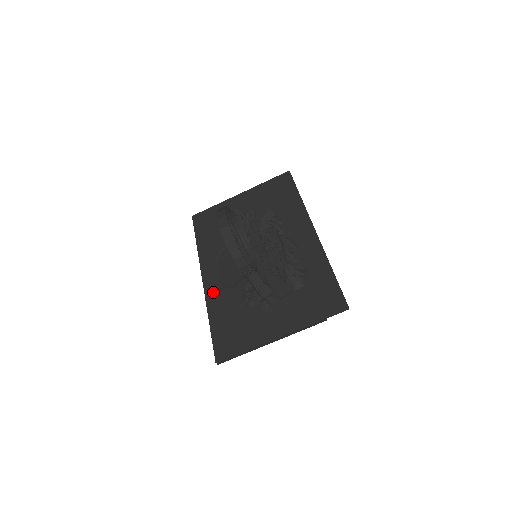
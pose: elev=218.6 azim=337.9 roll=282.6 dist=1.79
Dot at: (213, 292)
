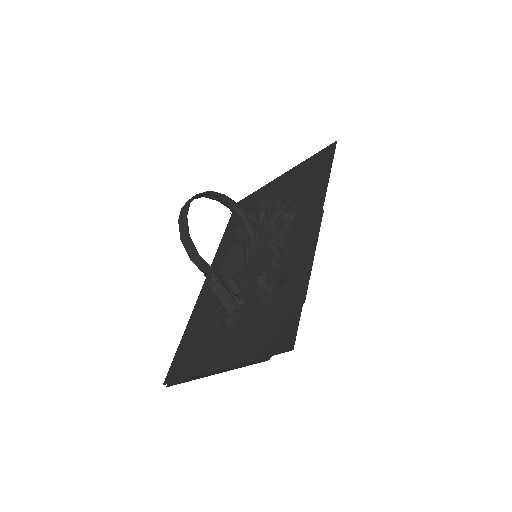
Dot at: (204, 296)
